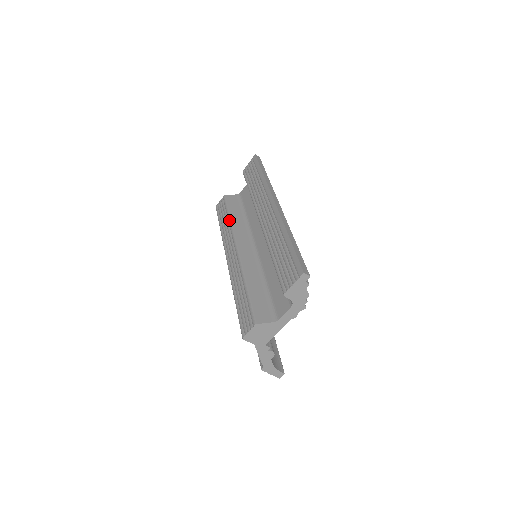
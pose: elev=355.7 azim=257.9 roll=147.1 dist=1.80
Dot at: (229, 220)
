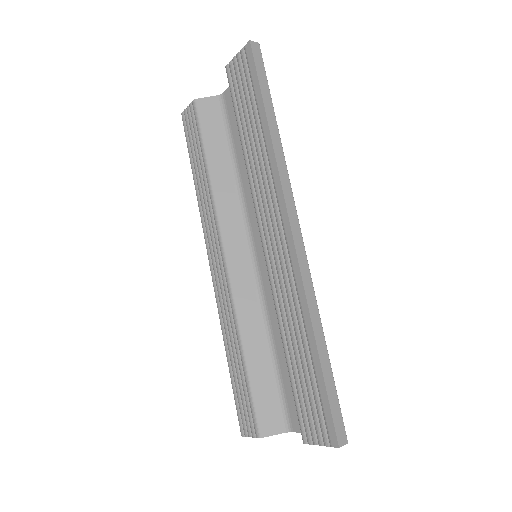
Dot at: (207, 178)
